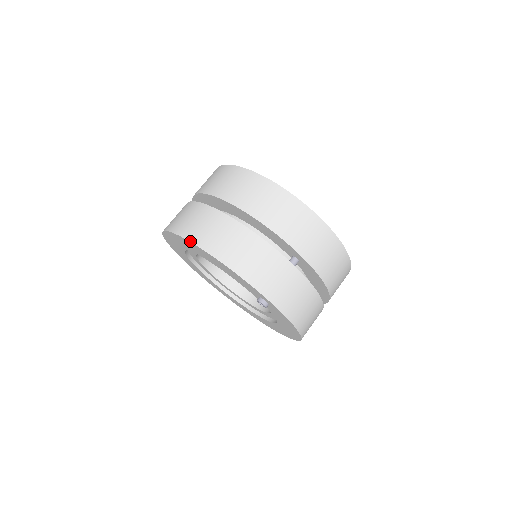
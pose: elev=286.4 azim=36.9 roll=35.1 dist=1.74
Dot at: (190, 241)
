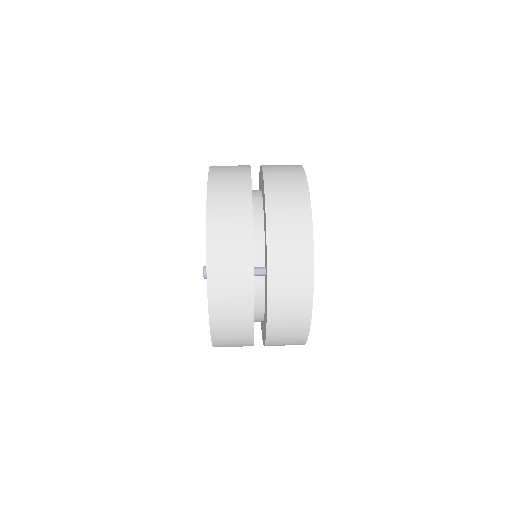
Dot at: (208, 177)
